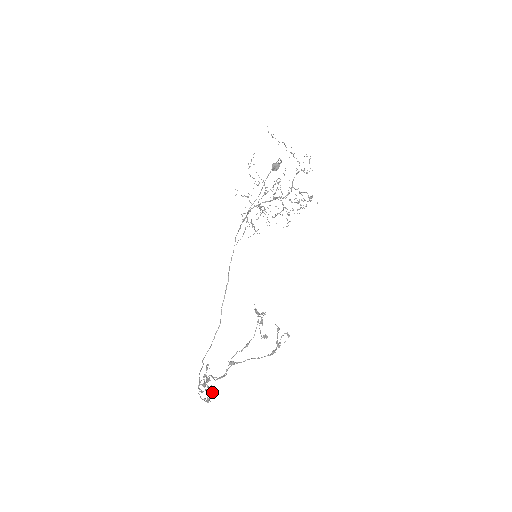
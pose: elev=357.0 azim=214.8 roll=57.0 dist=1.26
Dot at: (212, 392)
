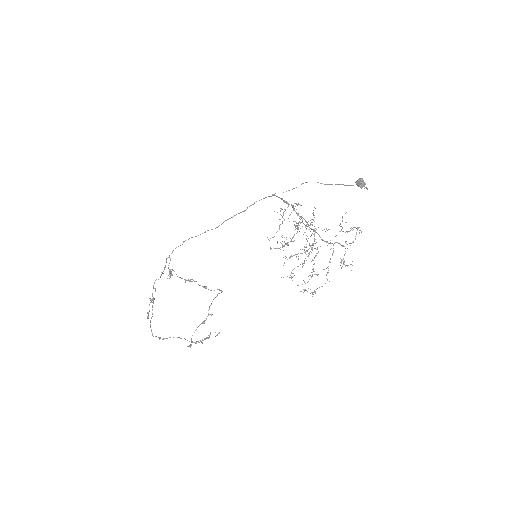
Dot at: (148, 318)
